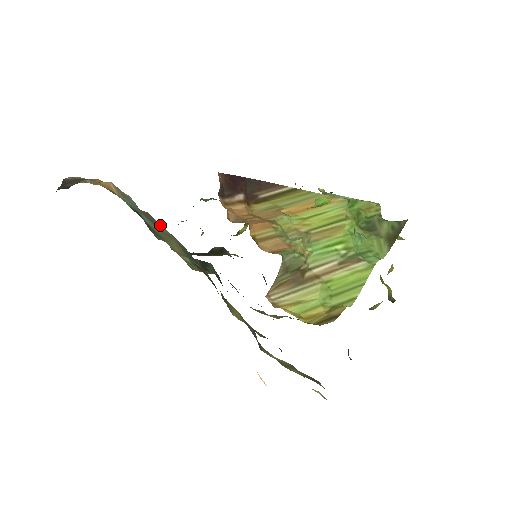
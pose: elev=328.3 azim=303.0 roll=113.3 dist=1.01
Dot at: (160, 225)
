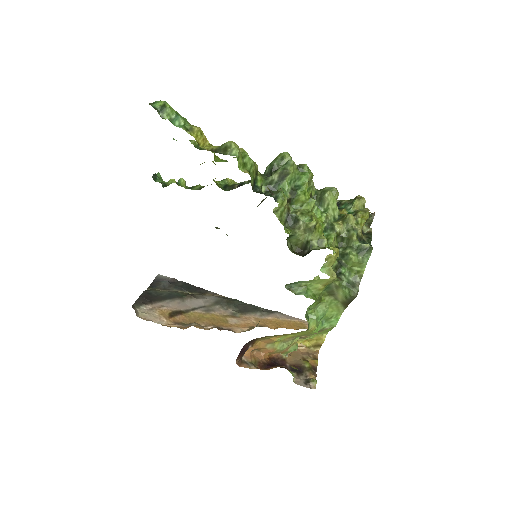
Dot at: occluded
